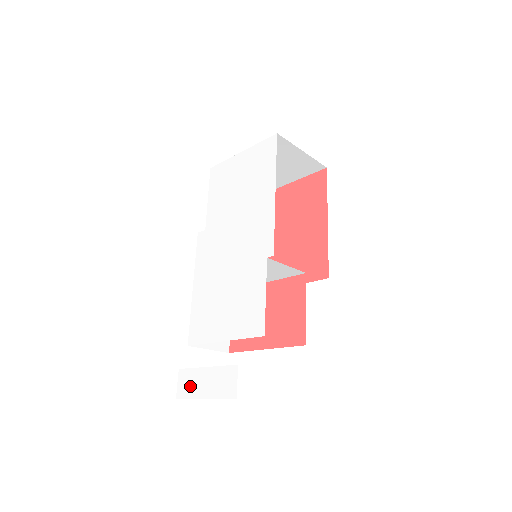
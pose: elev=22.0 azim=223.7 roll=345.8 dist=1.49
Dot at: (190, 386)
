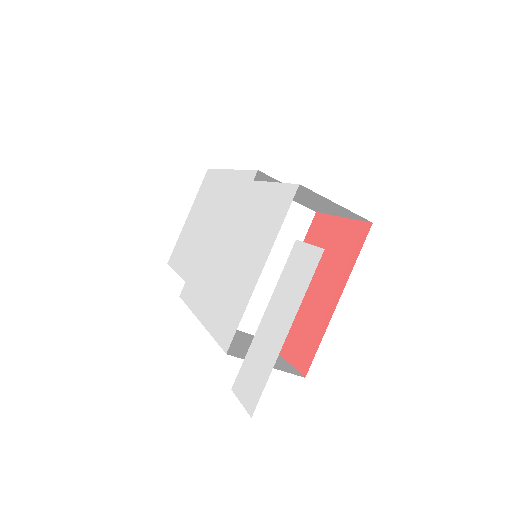
Dot at: (258, 366)
